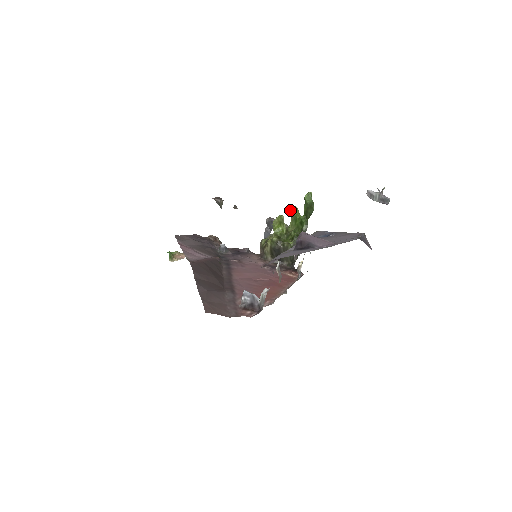
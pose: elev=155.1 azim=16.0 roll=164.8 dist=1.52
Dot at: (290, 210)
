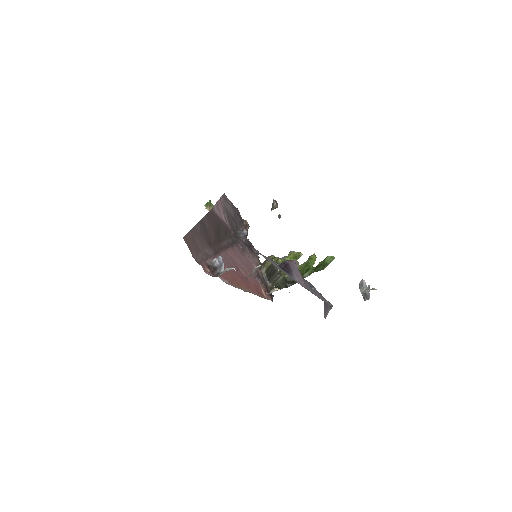
Dot at: (310, 256)
